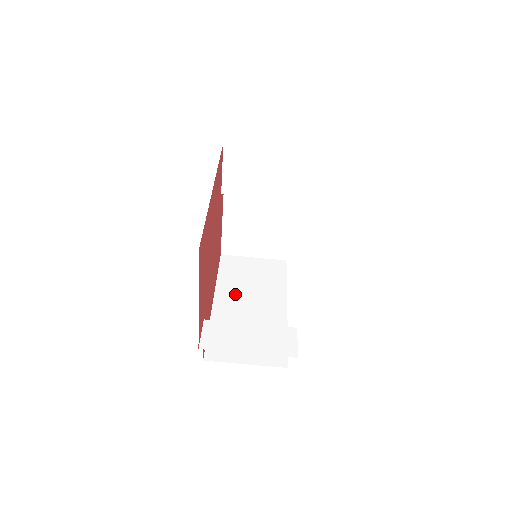
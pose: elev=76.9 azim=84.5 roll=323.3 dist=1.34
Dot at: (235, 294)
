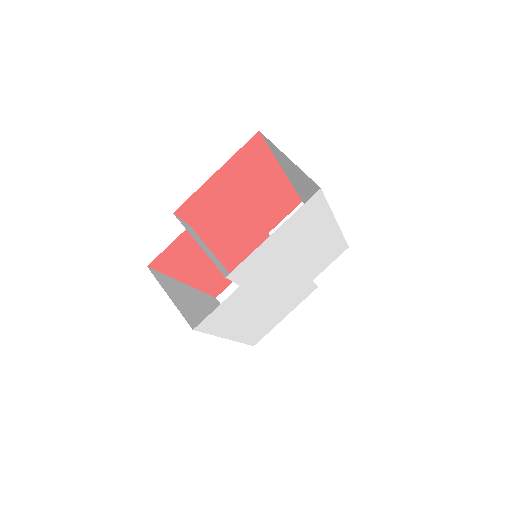
Dot at: (203, 301)
